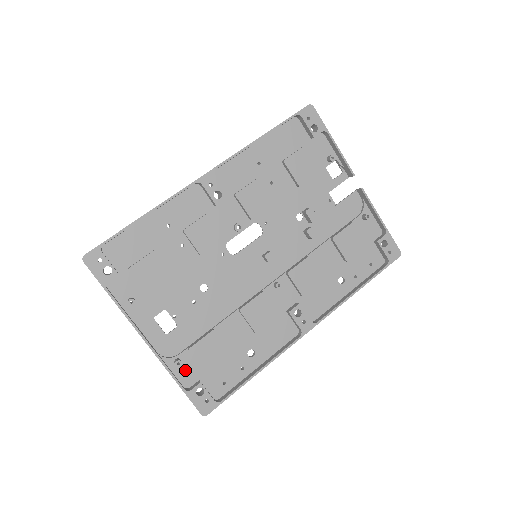
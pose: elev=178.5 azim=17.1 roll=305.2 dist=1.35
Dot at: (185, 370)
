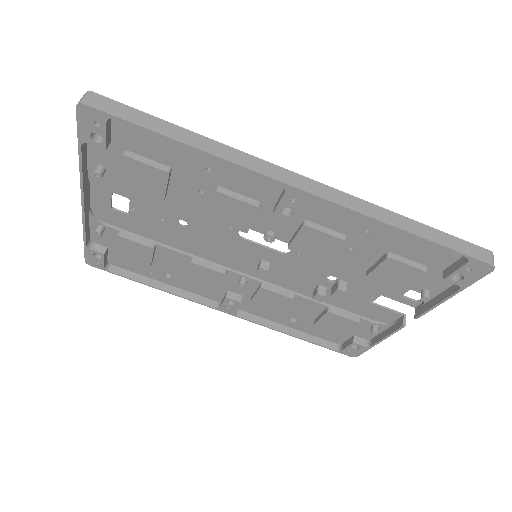
Dot at: (102, 235)
